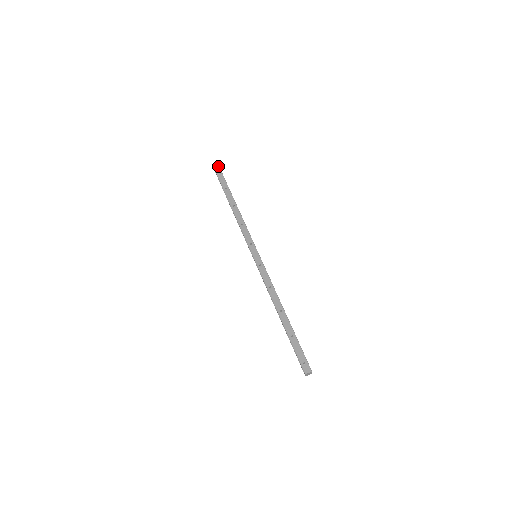
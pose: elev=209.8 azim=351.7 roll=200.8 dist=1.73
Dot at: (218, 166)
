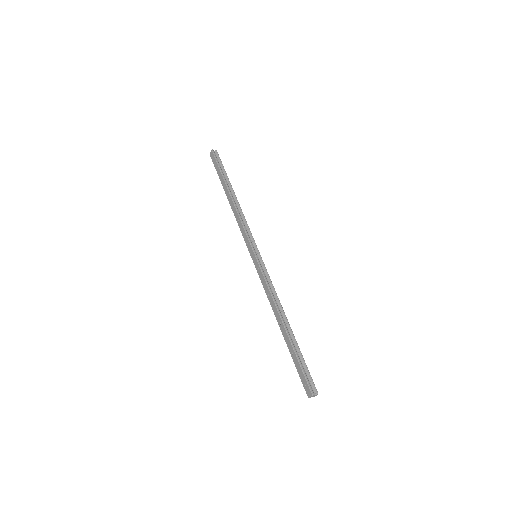
Dot at: (211, 151)
